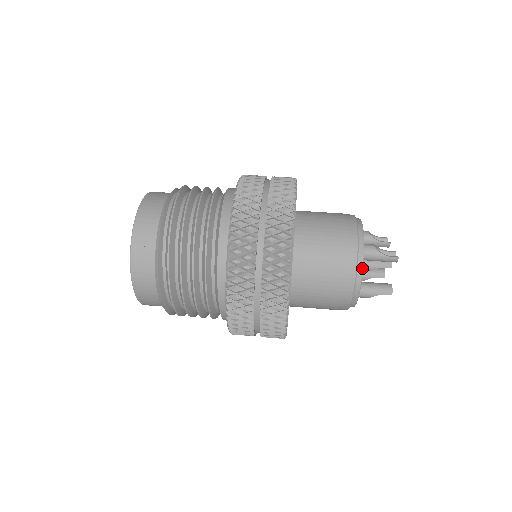
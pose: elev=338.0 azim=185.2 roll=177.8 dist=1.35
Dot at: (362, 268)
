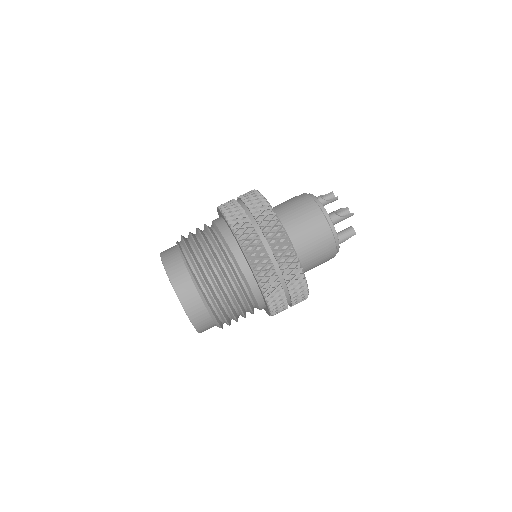
Dot at: (337, 236)
